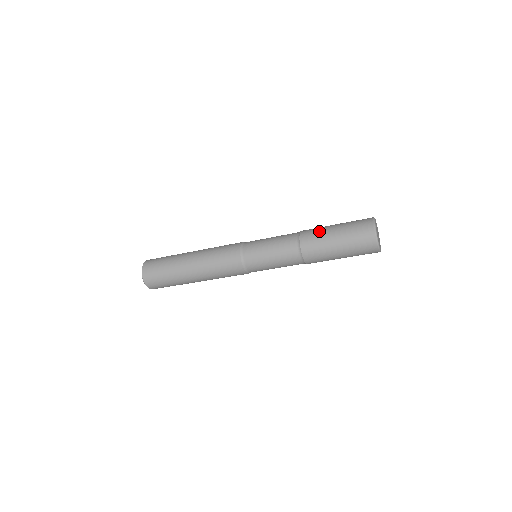
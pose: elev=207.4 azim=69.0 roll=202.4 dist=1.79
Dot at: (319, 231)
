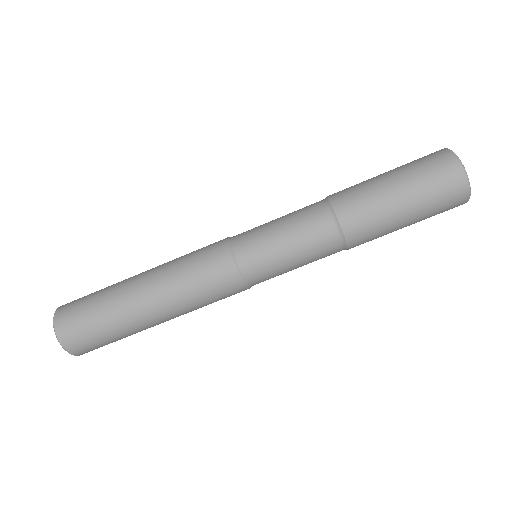
Dot at: occluded
